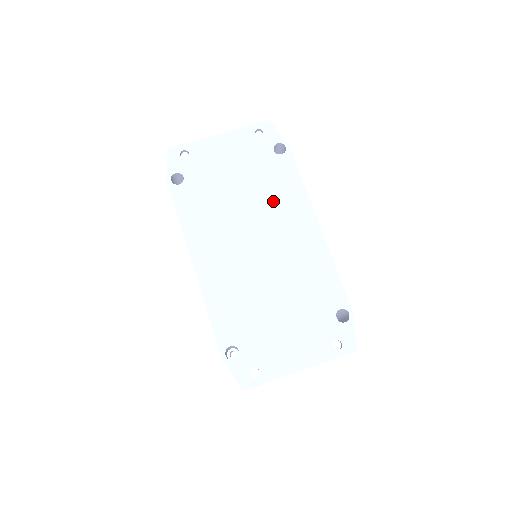
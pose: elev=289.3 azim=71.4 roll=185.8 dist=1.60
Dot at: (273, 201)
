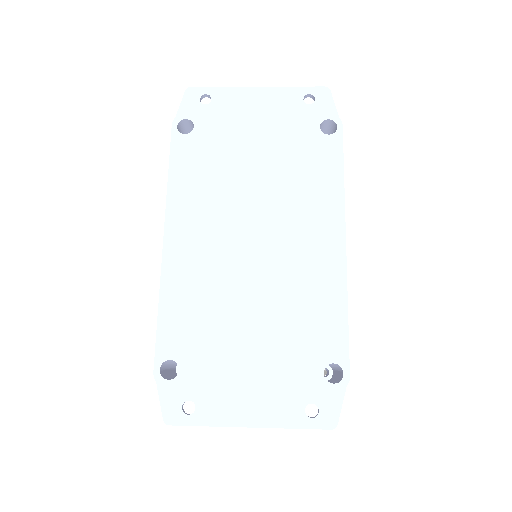
Dot at: (295, 191)
